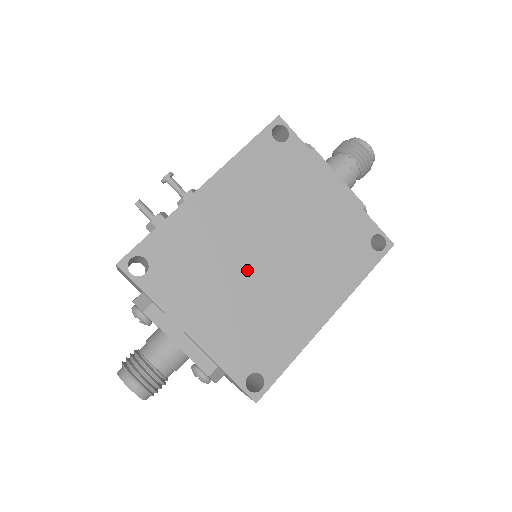
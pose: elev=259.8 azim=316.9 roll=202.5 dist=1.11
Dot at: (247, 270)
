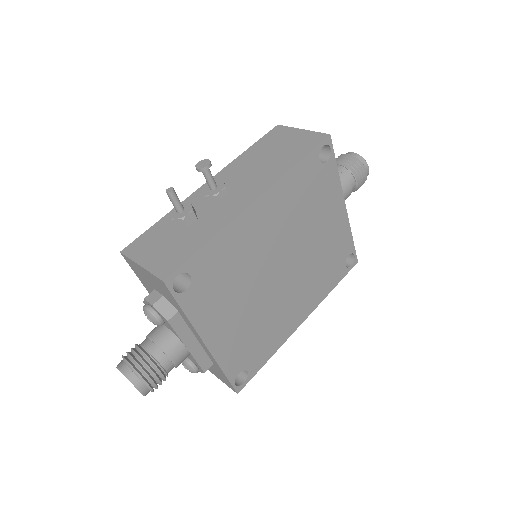
Dot at: (264, 285)
